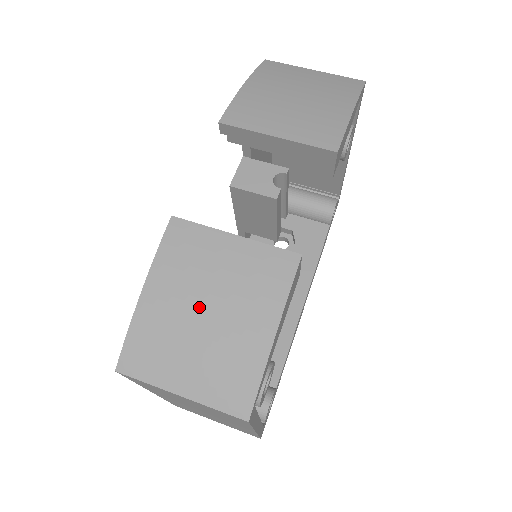
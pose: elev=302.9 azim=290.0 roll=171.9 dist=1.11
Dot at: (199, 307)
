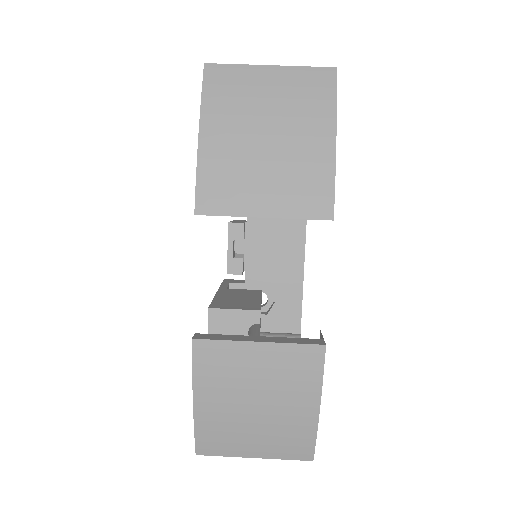
Dot at: (248, 405)
